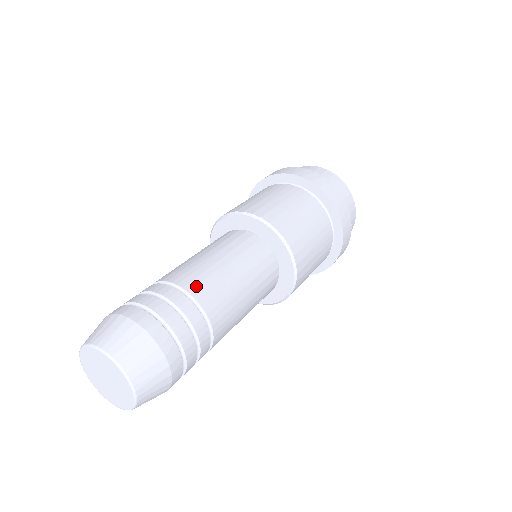
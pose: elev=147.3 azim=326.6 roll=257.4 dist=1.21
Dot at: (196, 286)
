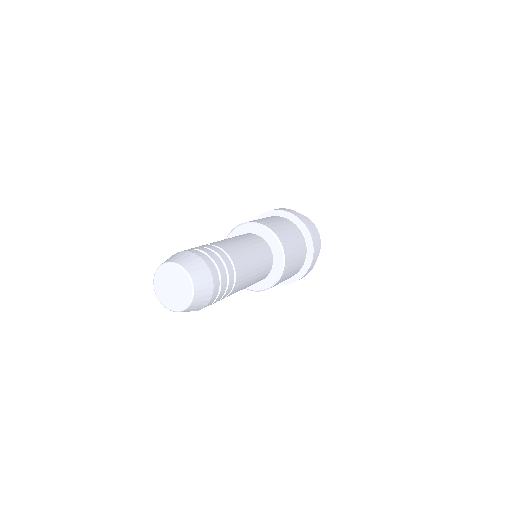
Dot at: (234, 256)
